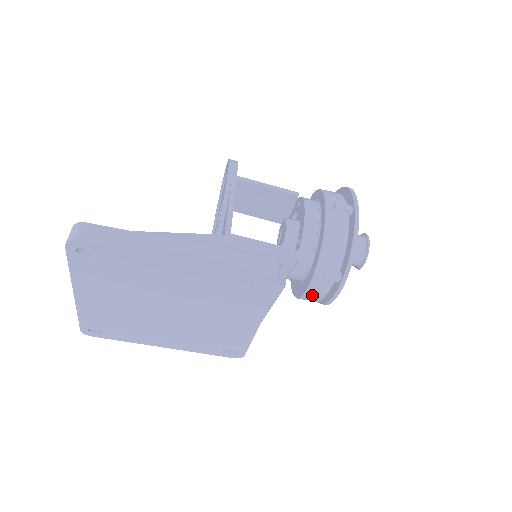
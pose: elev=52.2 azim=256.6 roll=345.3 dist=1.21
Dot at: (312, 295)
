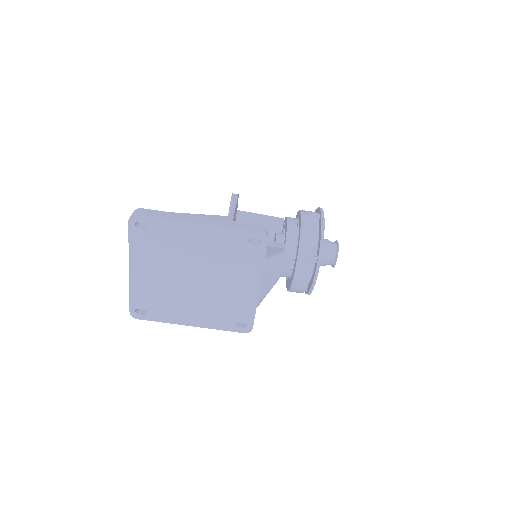
Dot at: (299, 279)
